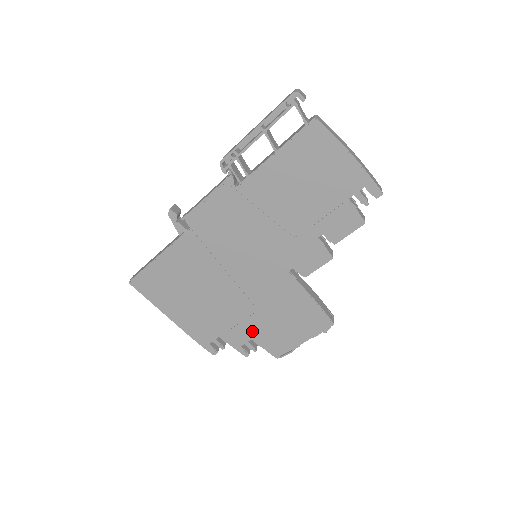
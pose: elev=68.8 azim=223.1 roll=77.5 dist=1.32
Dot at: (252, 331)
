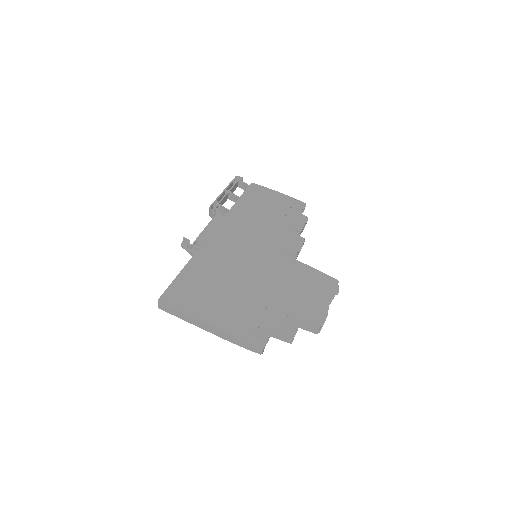
Dot at: (284, 308)
